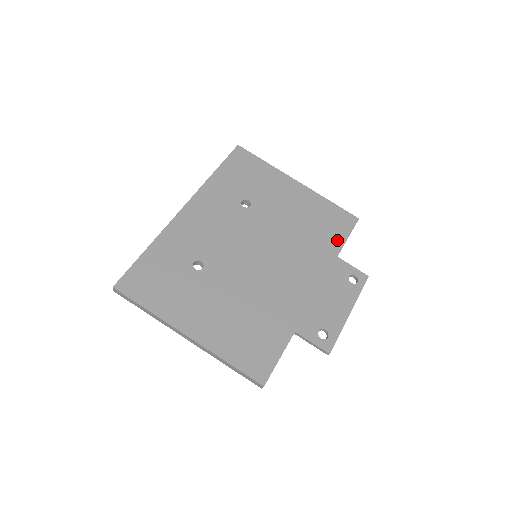
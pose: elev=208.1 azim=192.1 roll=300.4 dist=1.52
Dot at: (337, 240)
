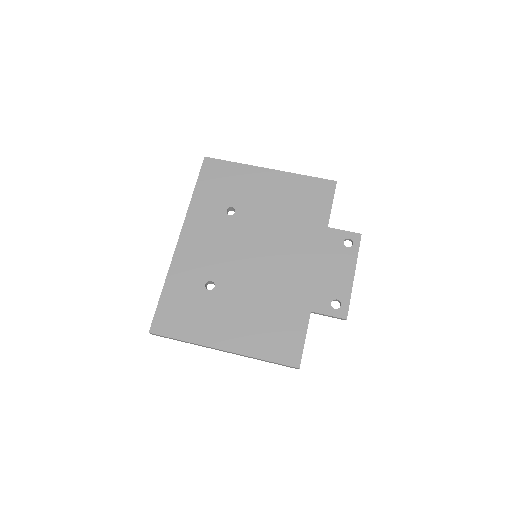
Dot at: (323, 211)
